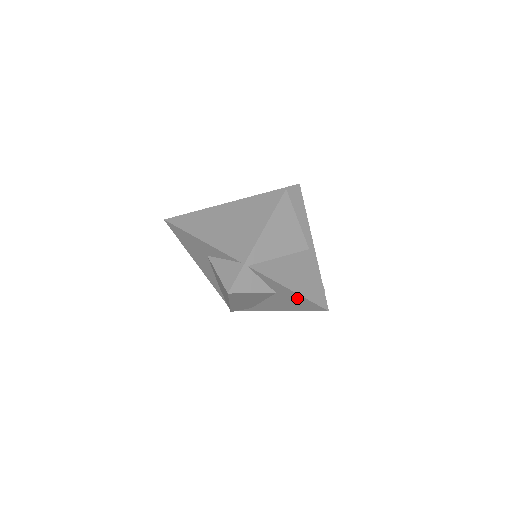
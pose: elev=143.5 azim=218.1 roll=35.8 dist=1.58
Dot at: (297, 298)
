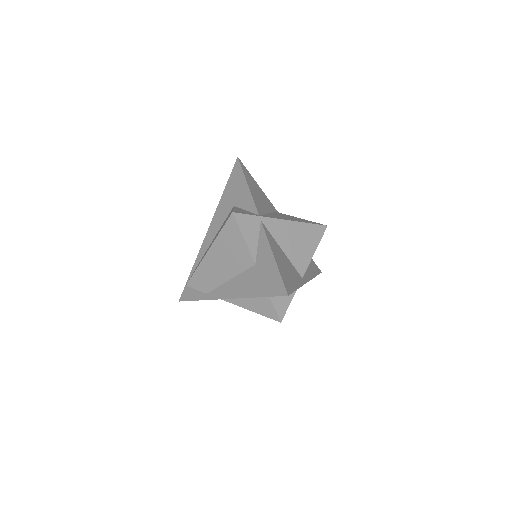
Dot at: (271, 273)
